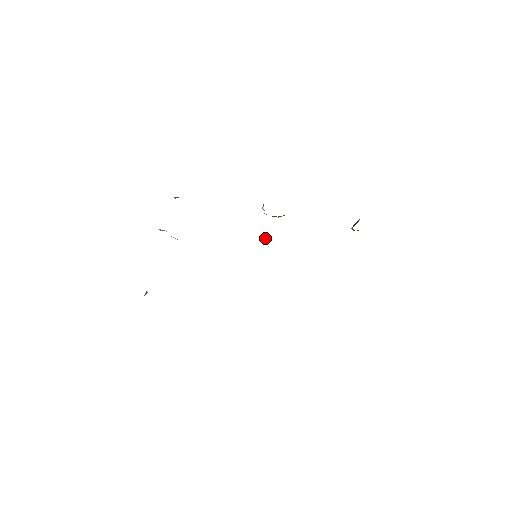
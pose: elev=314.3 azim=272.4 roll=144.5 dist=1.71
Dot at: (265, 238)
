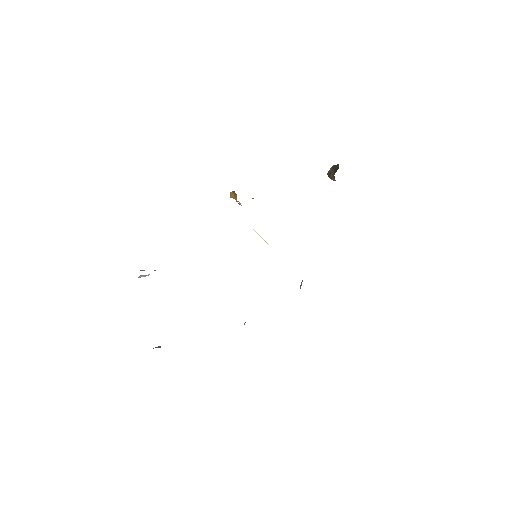
Dot at: occluded
